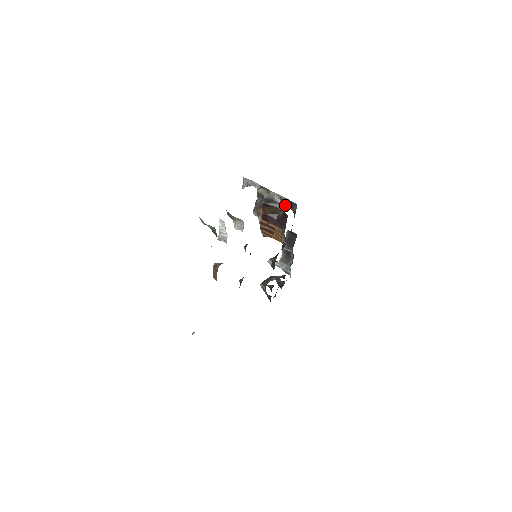
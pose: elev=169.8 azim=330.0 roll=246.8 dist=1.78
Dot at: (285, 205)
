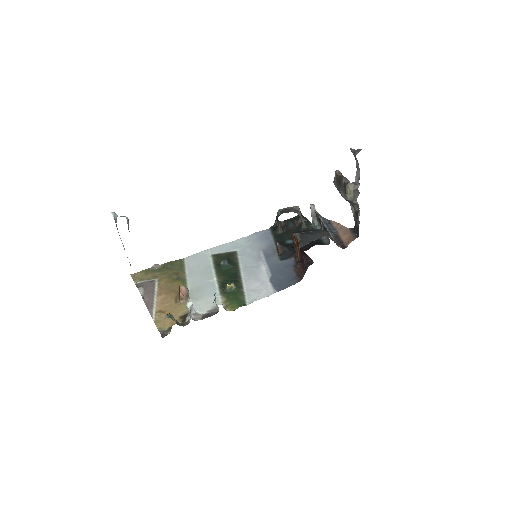
Dot at: (356, 216)
